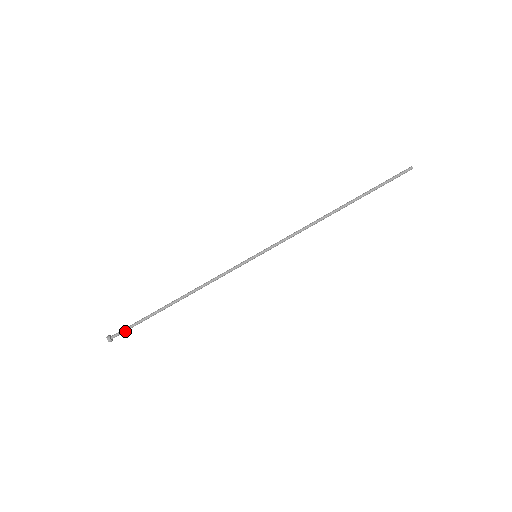
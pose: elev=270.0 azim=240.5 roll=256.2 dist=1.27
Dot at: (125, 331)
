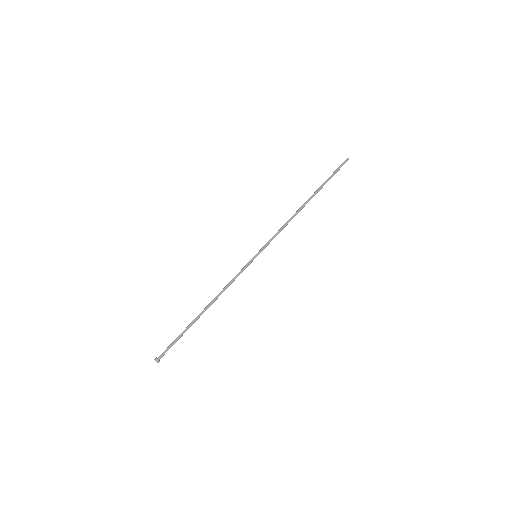
Dot at: occluded
